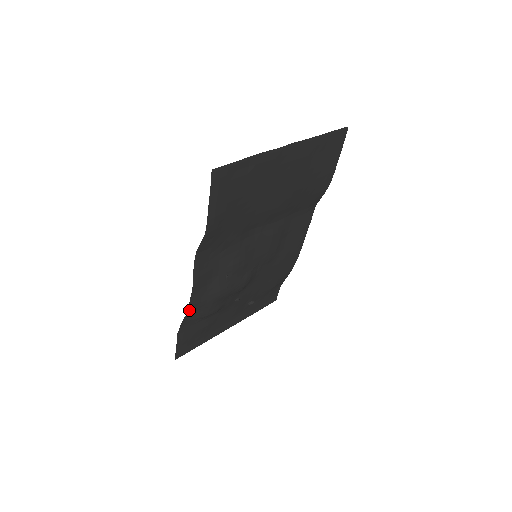
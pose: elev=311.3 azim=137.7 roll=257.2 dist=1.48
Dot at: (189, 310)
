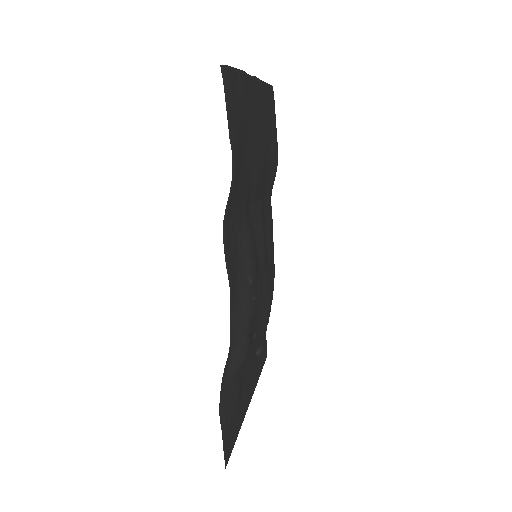
Dot at: (230, 345)
